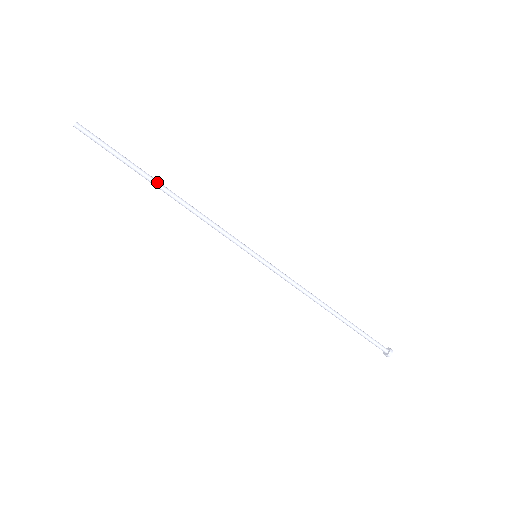
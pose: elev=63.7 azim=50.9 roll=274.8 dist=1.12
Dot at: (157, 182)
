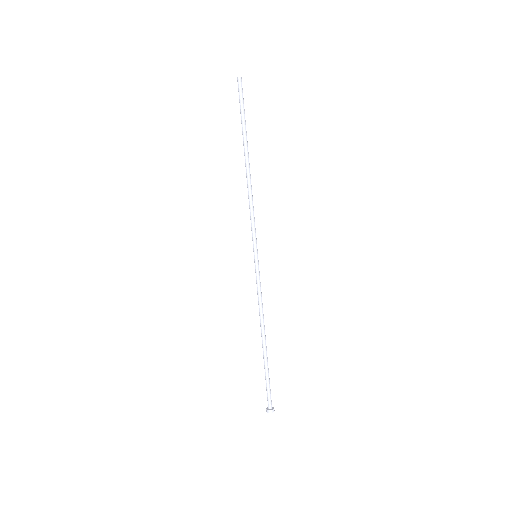
Dot at: (248, 153)
